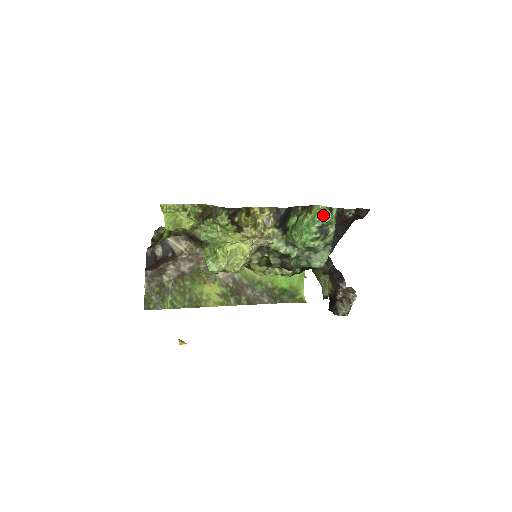
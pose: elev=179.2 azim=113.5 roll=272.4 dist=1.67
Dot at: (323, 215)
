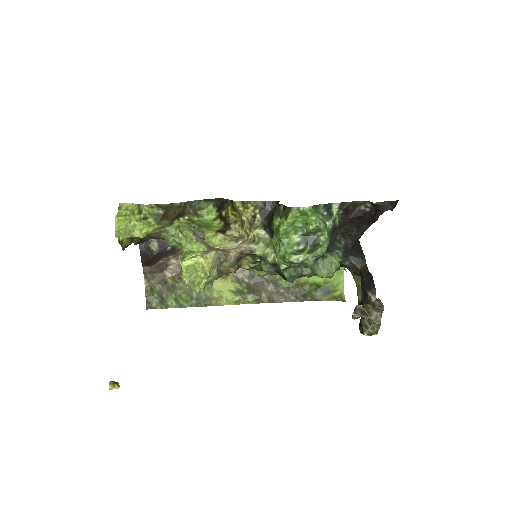
Dot at: (306, 220)
